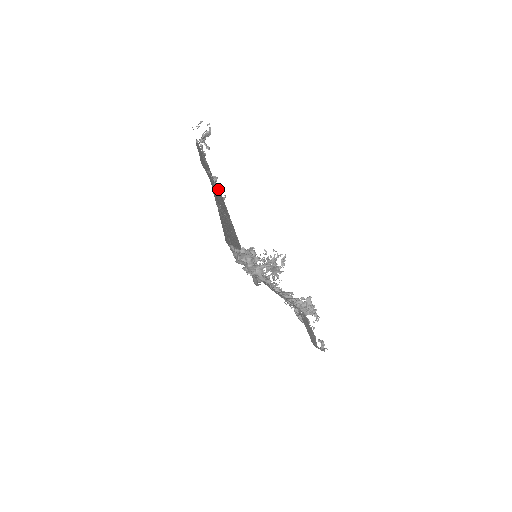
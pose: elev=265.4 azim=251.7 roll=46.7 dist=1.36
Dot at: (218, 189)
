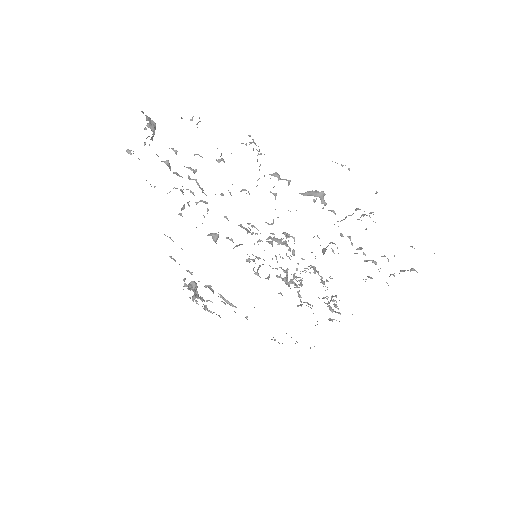
Dot at: occluded
